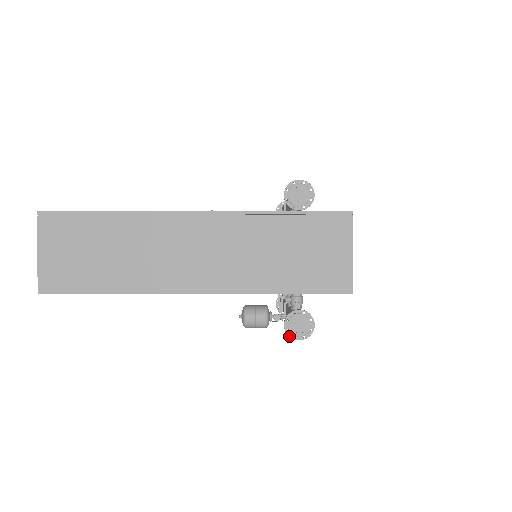
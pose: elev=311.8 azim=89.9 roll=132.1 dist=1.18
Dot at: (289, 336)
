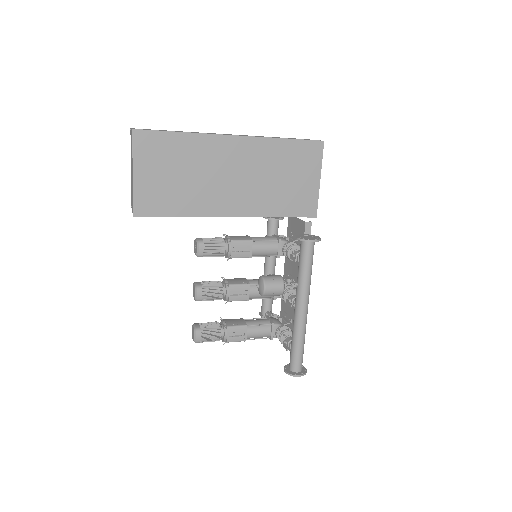
Dot at: (304, 239)
